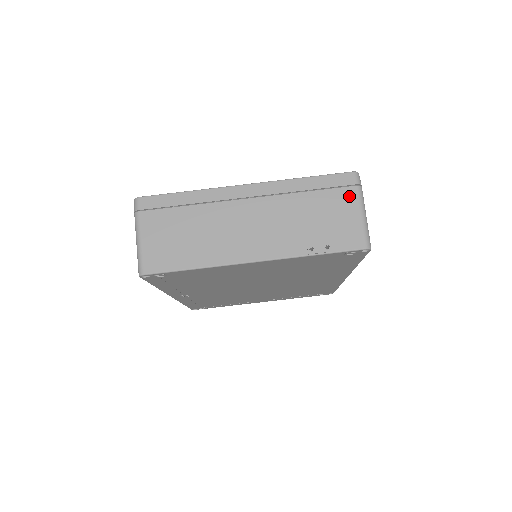
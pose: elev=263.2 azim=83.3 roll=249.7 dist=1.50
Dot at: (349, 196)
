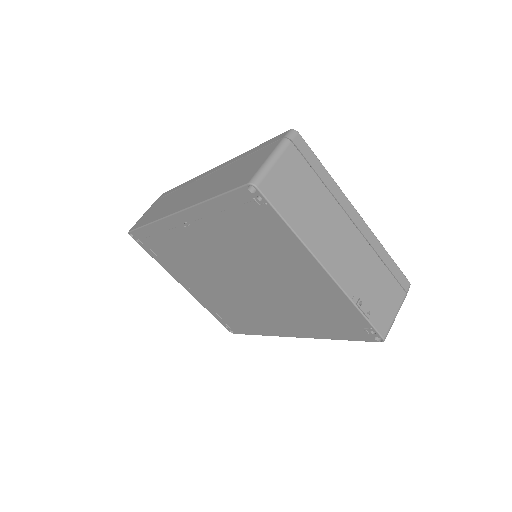
Dot at: (399, 295)
